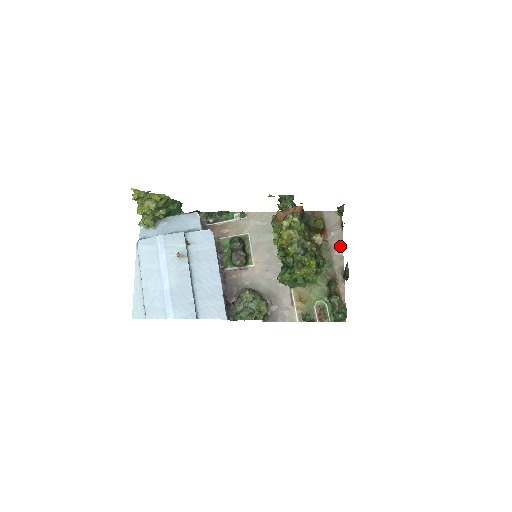
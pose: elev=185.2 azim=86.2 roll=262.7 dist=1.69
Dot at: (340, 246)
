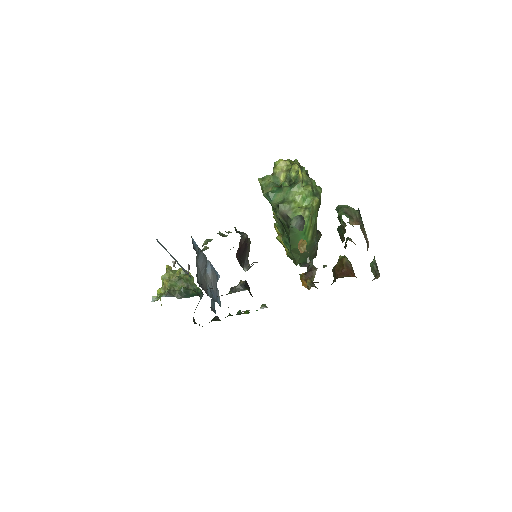
Dot at: occluded
